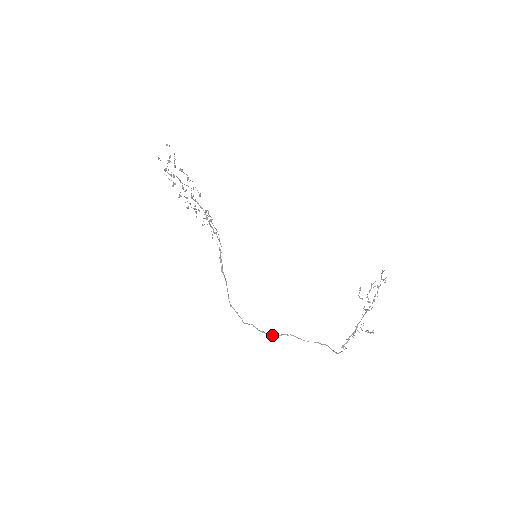
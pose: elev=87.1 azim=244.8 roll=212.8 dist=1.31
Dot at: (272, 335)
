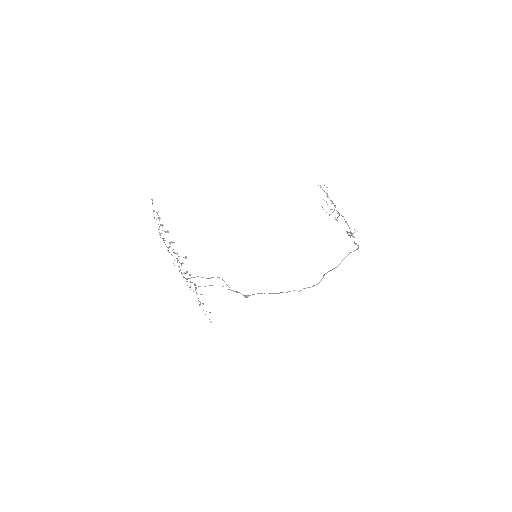
Dot at: occluded
